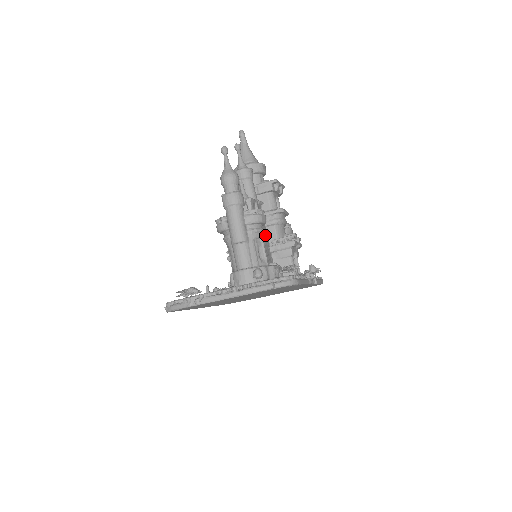
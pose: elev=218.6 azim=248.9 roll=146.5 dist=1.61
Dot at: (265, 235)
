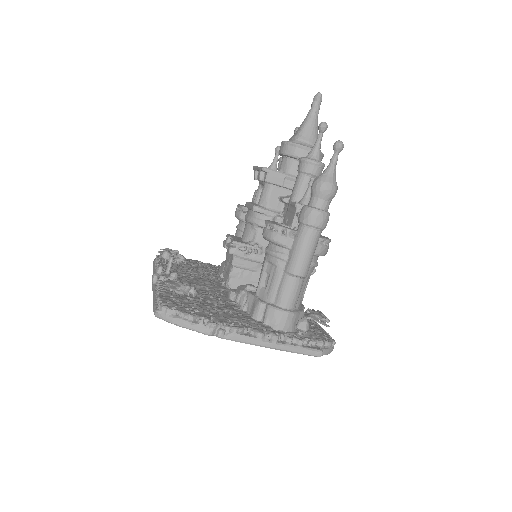
Dot at: occluded
